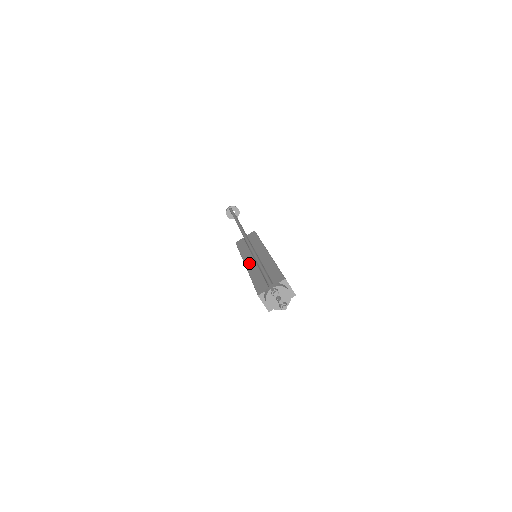
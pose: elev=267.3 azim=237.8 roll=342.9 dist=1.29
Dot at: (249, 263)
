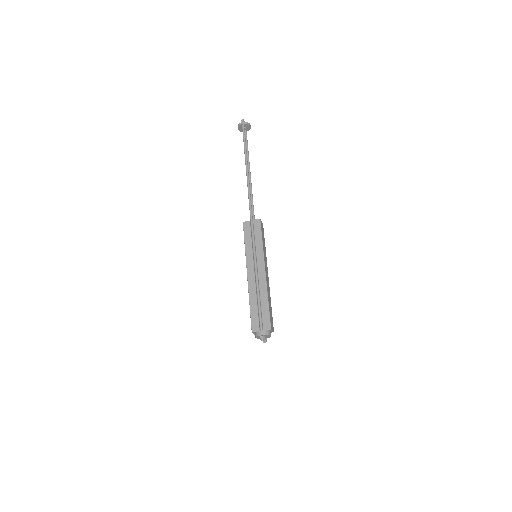
Dot at: (250, 277)
